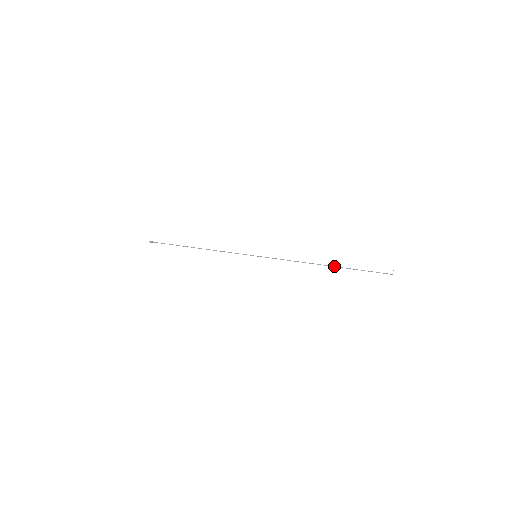
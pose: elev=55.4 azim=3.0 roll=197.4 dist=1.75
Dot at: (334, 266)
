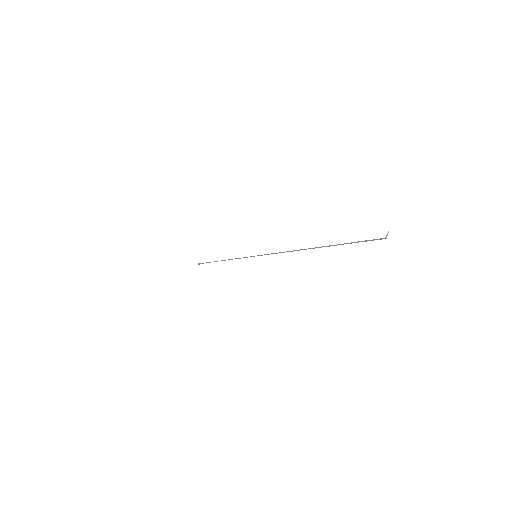
Dot at: occluded
